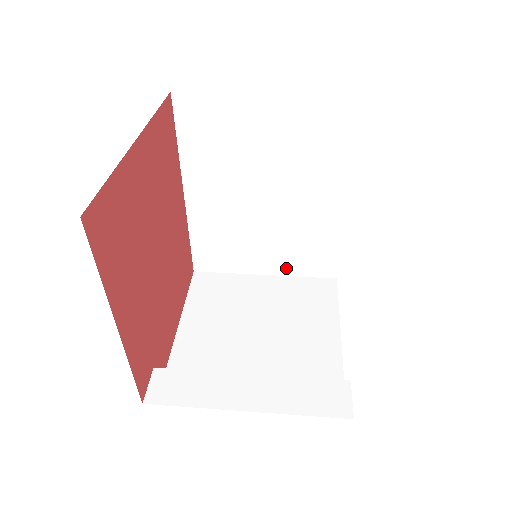
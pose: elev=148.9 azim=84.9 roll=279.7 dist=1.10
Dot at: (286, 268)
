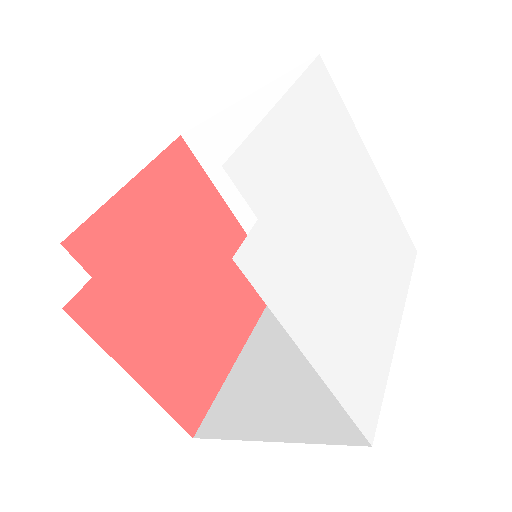
Dot at: (301, 429)
